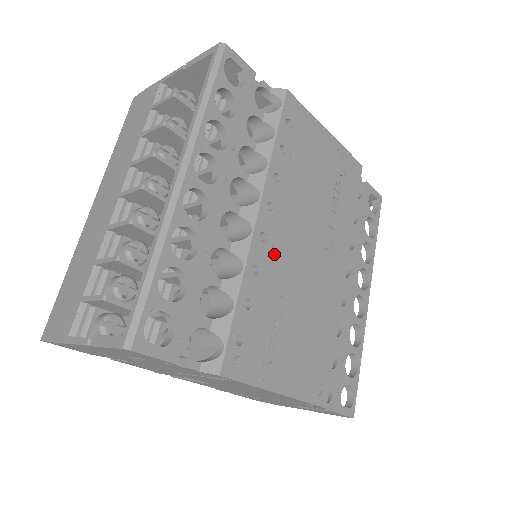
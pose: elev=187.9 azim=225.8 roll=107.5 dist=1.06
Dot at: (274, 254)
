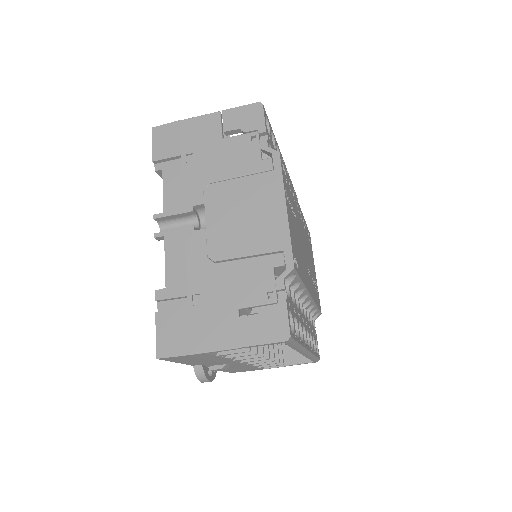
Dot at: (298, 213)
